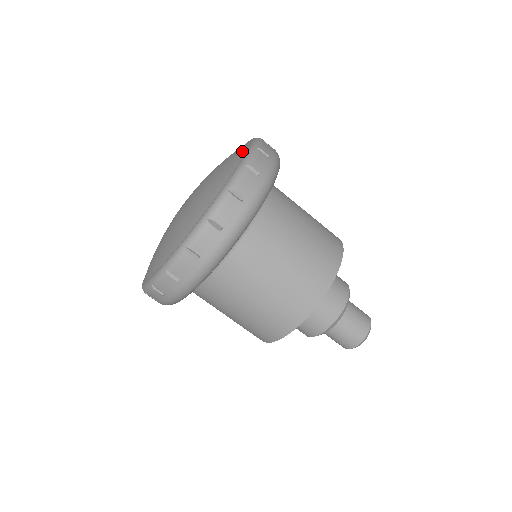
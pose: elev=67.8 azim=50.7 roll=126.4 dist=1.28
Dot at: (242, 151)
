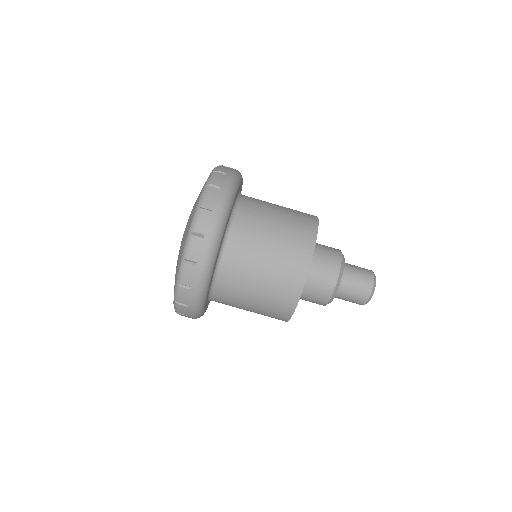
Dot at: (195, 205)
